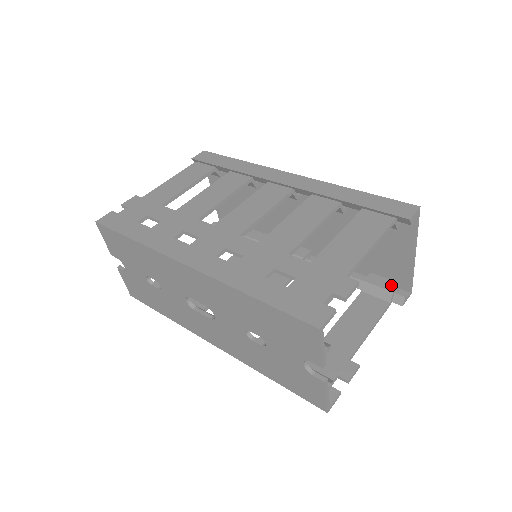
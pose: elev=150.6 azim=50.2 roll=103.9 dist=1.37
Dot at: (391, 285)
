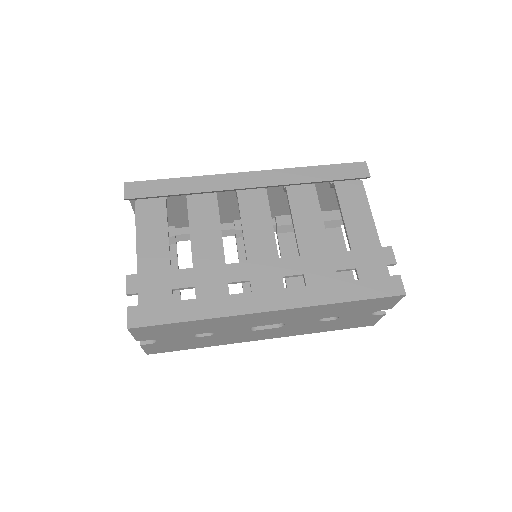
Dot at: (337, 215)
